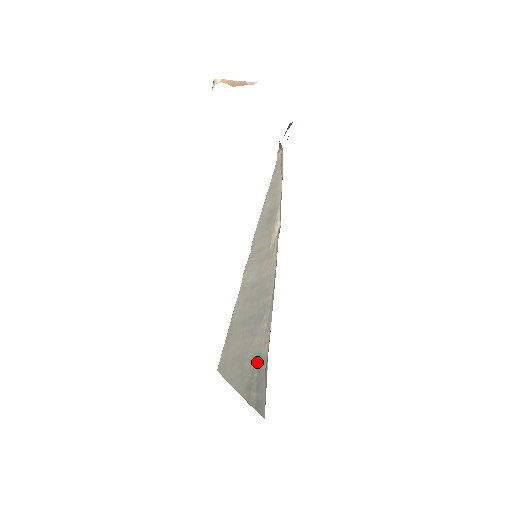
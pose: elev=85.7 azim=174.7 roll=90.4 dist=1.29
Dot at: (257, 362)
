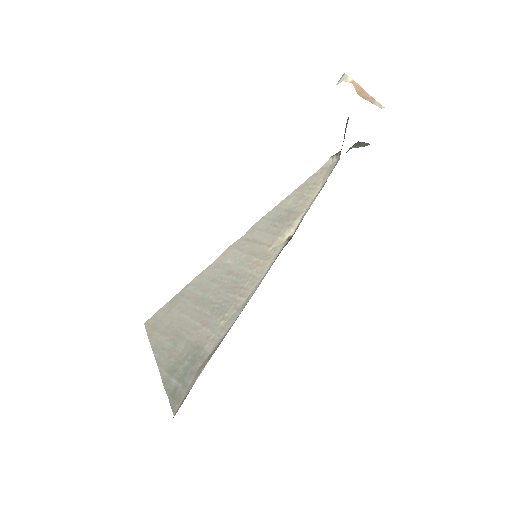
Dot at: (194, 352)
